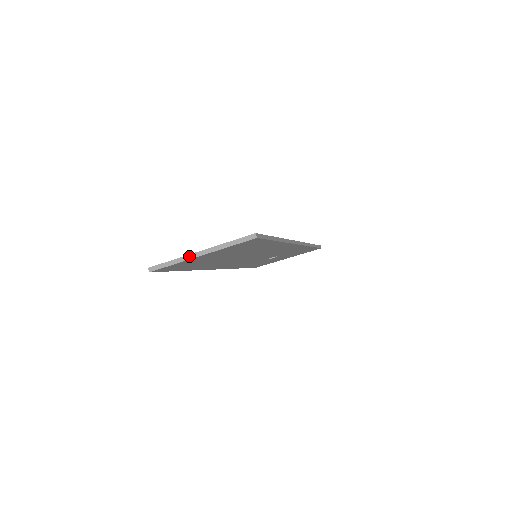
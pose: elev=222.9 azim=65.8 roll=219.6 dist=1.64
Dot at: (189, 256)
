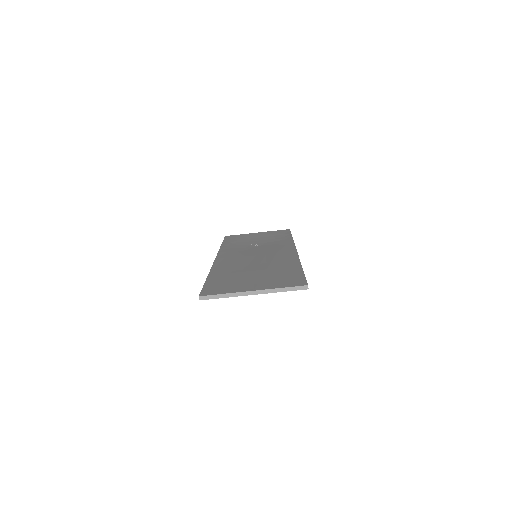
Dot at: (242, 293)
